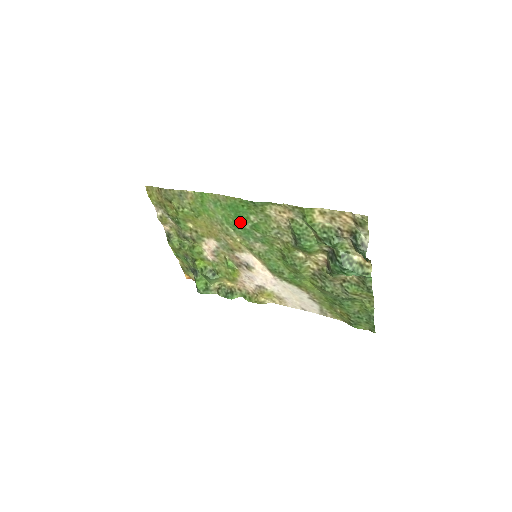
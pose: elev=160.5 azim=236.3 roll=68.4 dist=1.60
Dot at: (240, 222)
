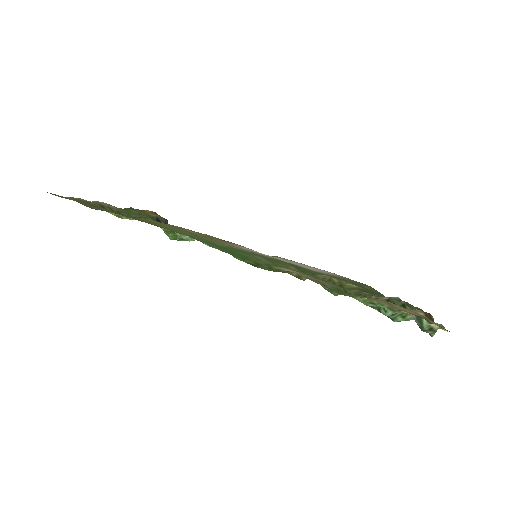
Dot at: (230, 250)
